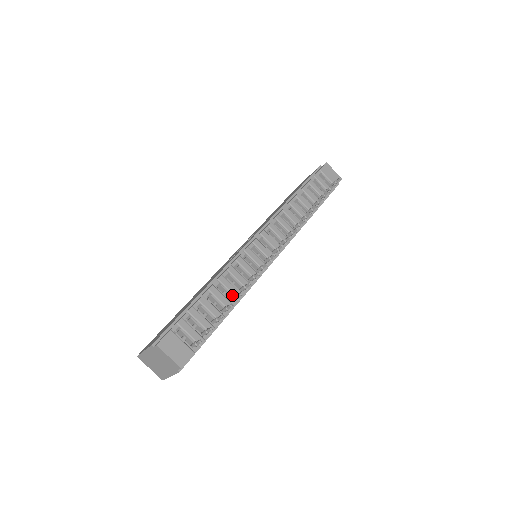
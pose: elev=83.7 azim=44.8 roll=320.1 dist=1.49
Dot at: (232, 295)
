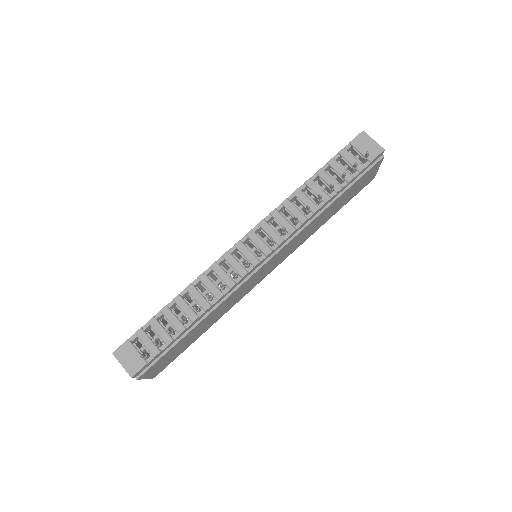
Dot at: (199, 305)
